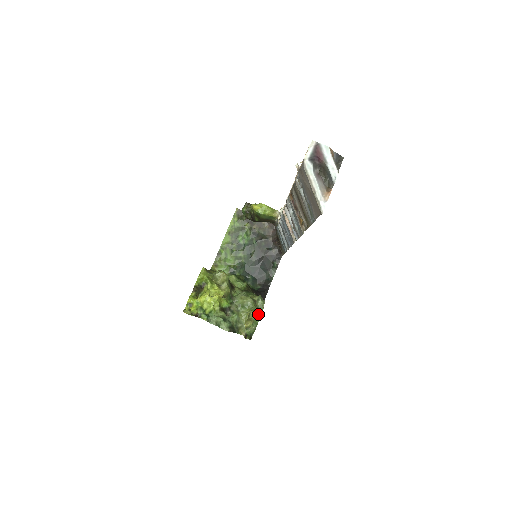
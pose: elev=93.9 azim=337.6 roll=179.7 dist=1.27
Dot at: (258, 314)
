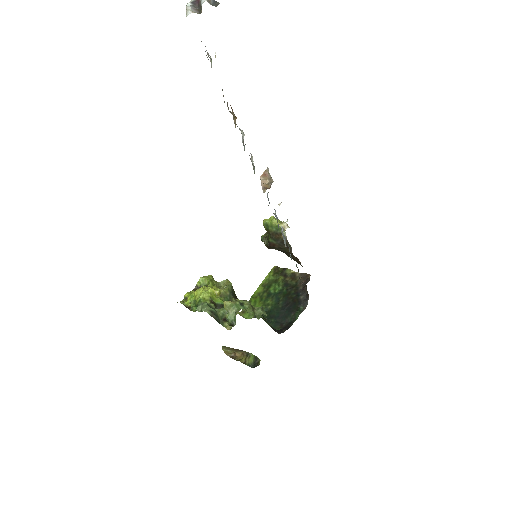
Dot at: (245, 304)
